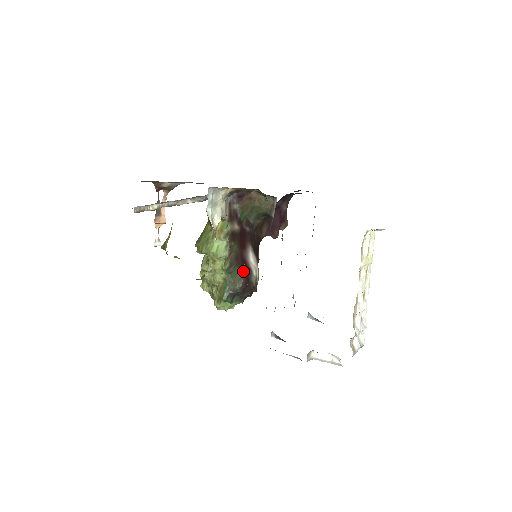
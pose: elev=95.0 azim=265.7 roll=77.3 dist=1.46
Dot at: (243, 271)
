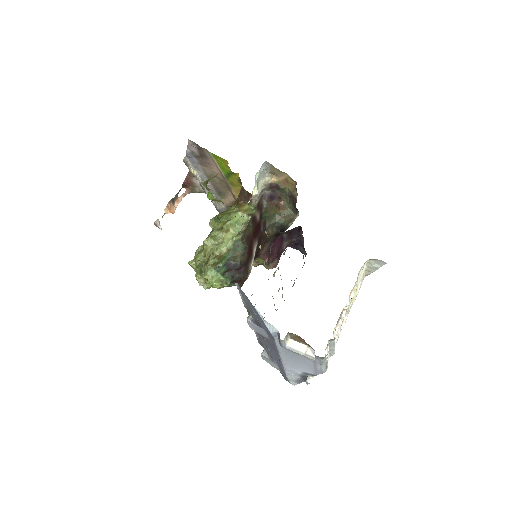
Dot at: (248, 251)
